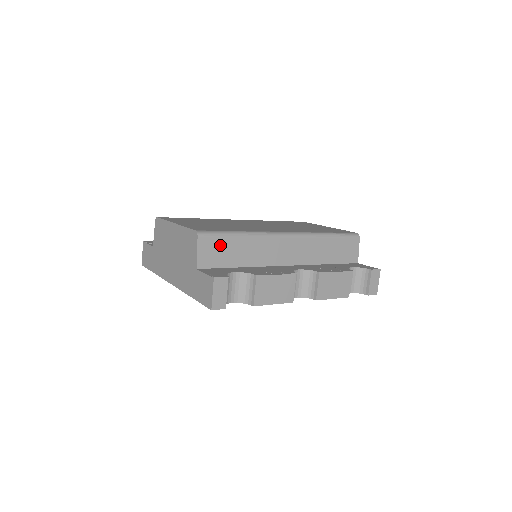
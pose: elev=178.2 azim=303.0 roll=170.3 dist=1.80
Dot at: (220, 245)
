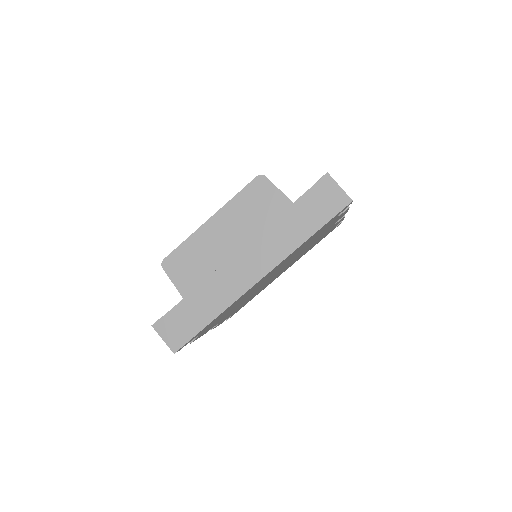
Dot at: occluded
